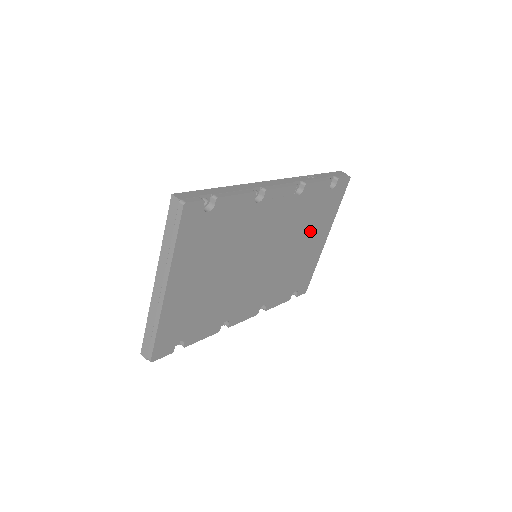
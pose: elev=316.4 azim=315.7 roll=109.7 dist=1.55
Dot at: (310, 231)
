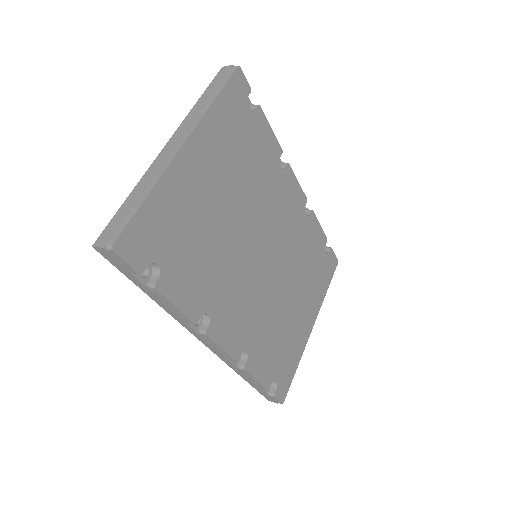
Dot at: (304, 287)
